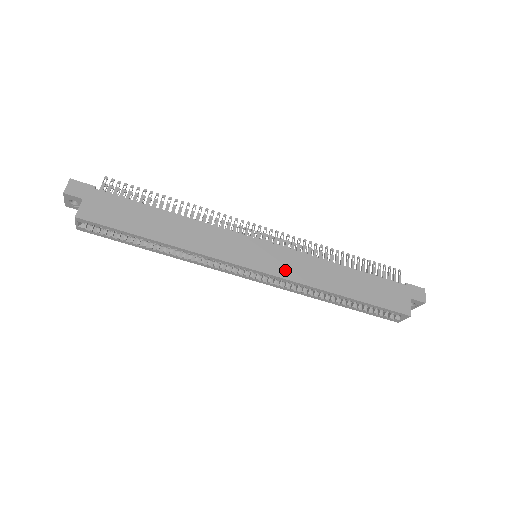
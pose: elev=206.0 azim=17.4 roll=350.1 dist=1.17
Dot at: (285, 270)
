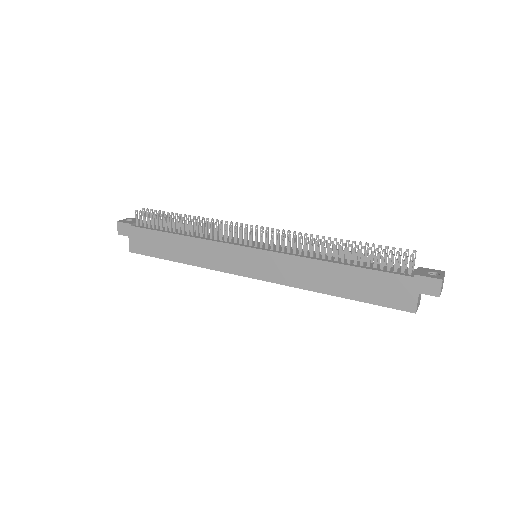
Dot at: (275, 275)
